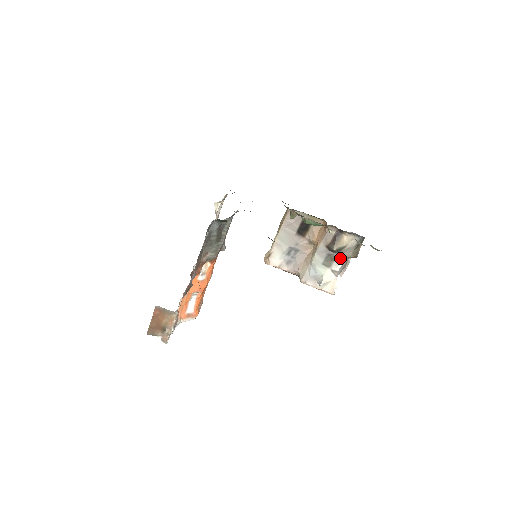
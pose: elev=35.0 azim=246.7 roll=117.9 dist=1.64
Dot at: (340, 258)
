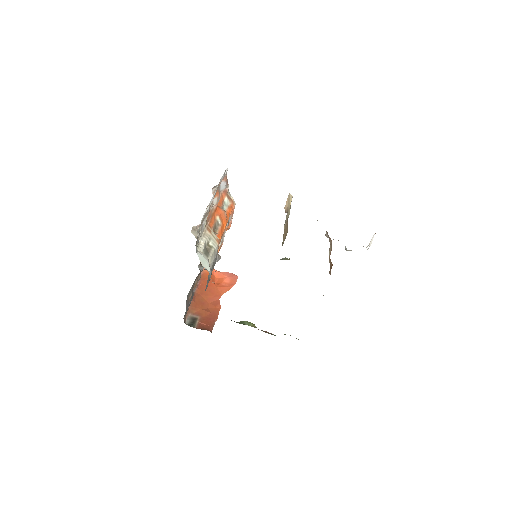
Dot at: occluded
